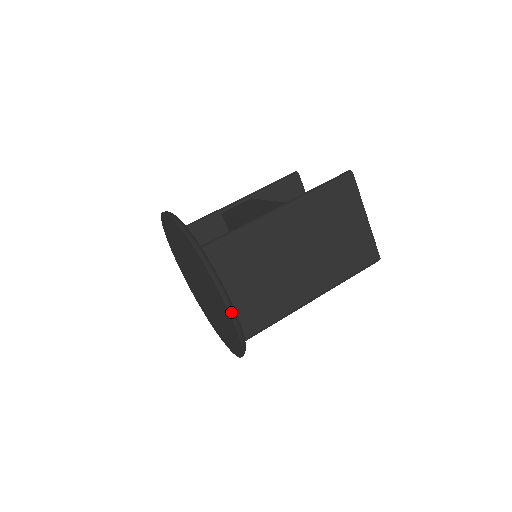
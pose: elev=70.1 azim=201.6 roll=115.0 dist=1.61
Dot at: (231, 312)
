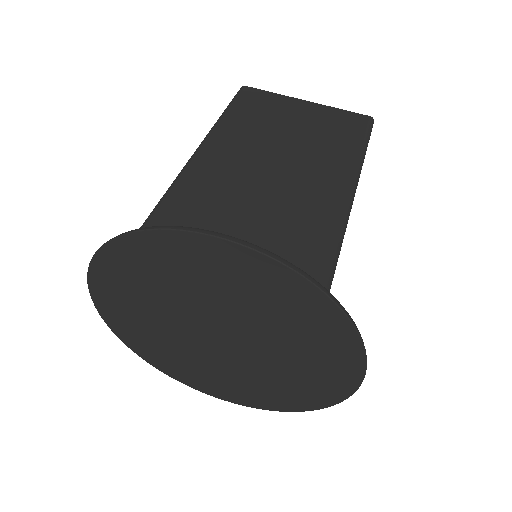
Dot at: (237, 241)
